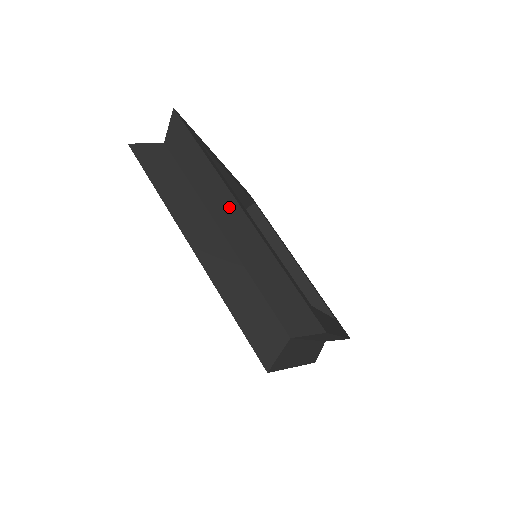
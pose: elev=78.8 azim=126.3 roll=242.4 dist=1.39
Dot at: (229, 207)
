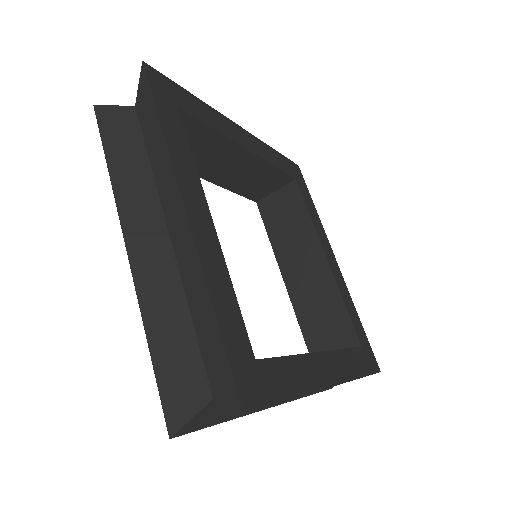
Dot at: occluded
